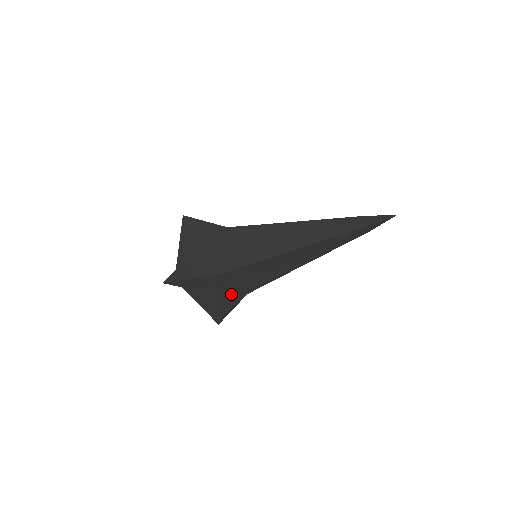
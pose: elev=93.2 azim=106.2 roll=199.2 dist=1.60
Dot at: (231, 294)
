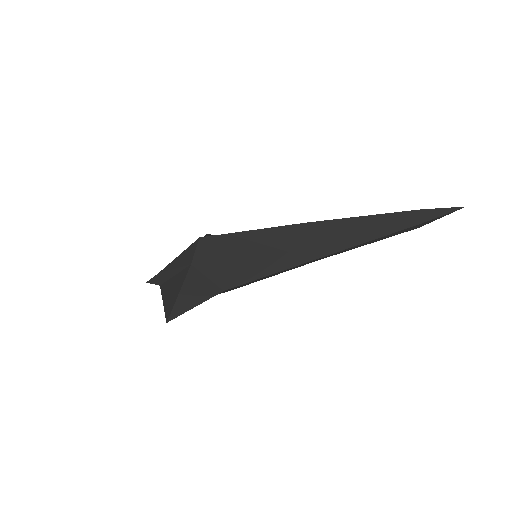
Dot at: occluded
